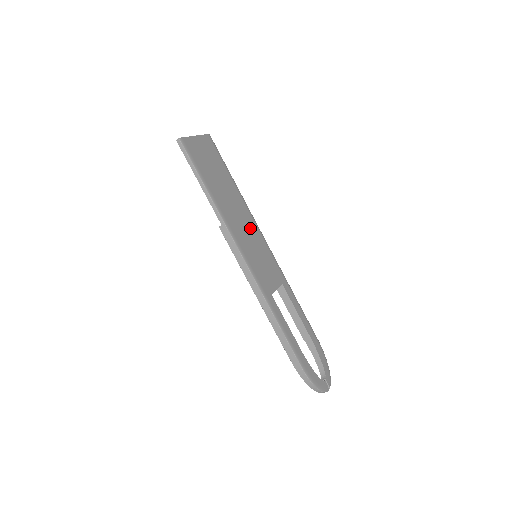
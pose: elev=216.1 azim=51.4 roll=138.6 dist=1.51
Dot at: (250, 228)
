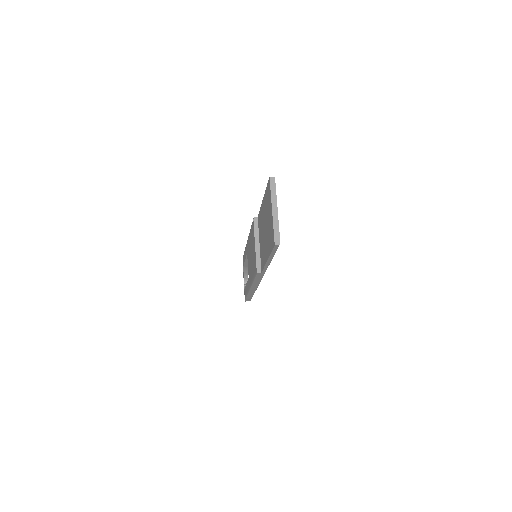
Dot at: occluded
